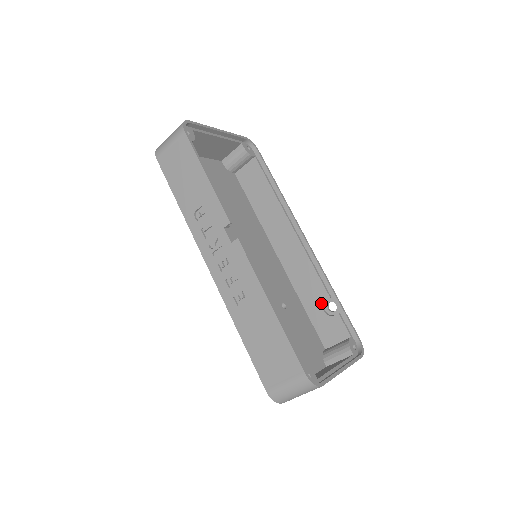
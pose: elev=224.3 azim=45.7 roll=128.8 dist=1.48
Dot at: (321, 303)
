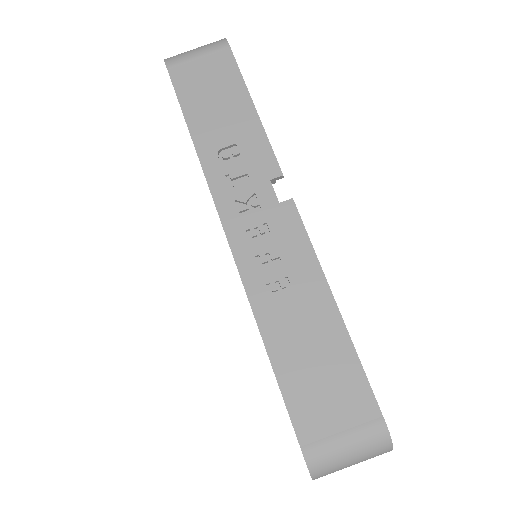
Dot at: occluded
